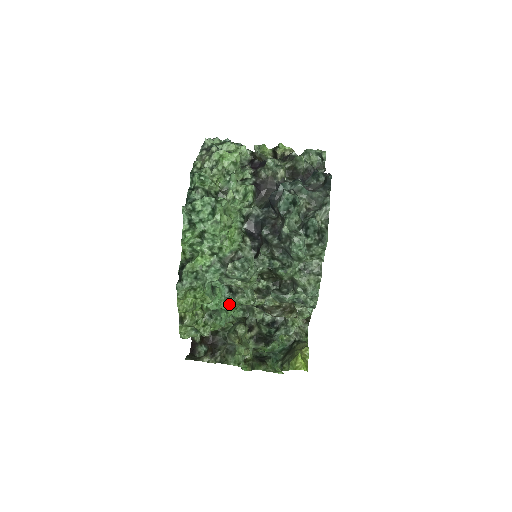
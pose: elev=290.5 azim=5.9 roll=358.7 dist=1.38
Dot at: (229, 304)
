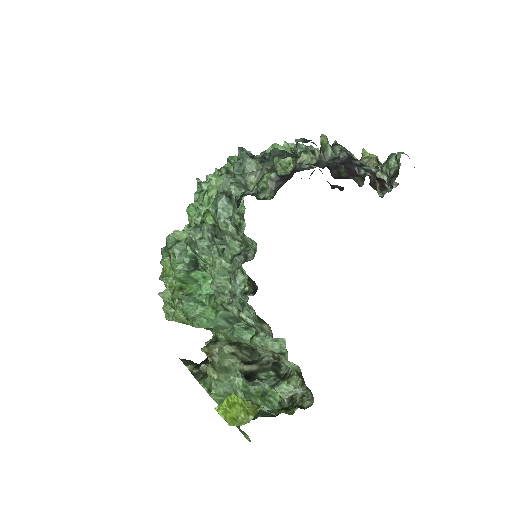
Dot at: (211, 300)
